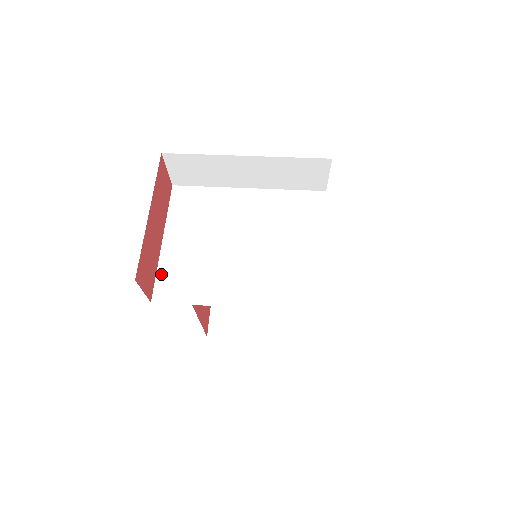
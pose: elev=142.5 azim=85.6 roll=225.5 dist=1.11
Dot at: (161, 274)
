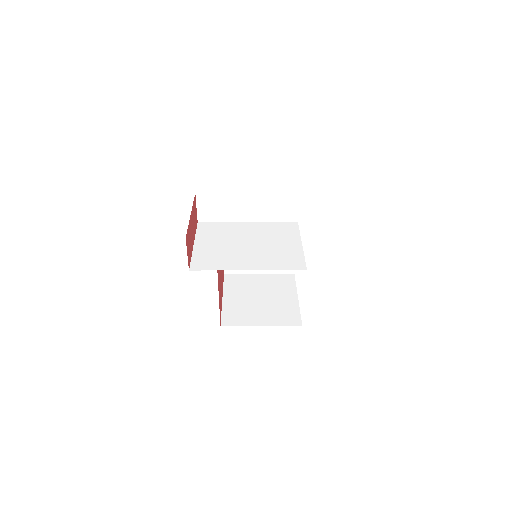
Dot at: (195, 258)
